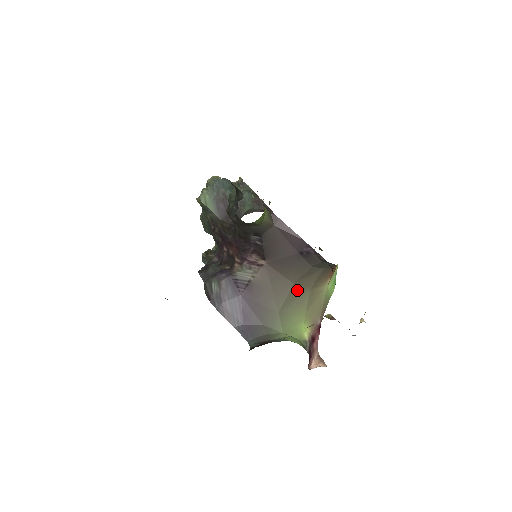
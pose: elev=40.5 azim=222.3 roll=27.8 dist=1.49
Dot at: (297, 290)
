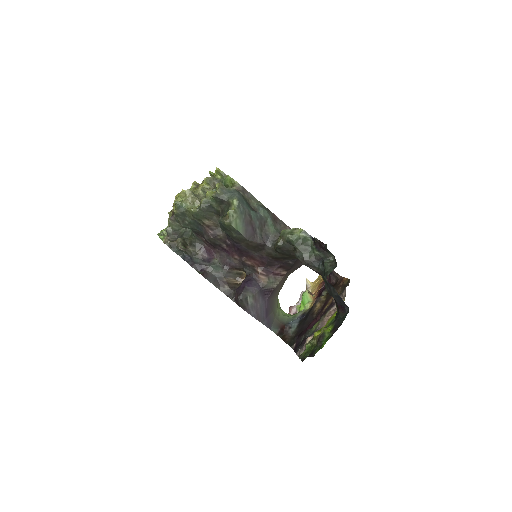
Dot at: occluded
